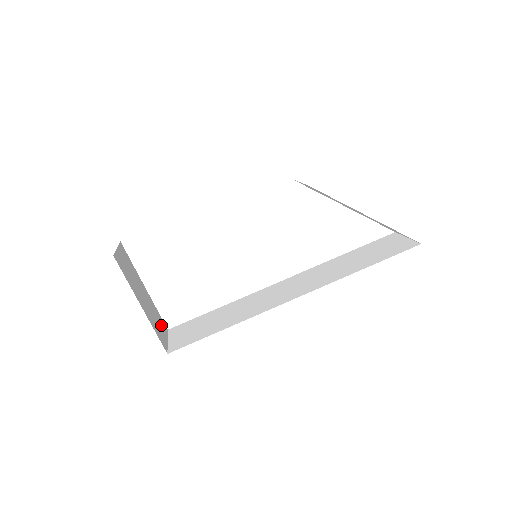
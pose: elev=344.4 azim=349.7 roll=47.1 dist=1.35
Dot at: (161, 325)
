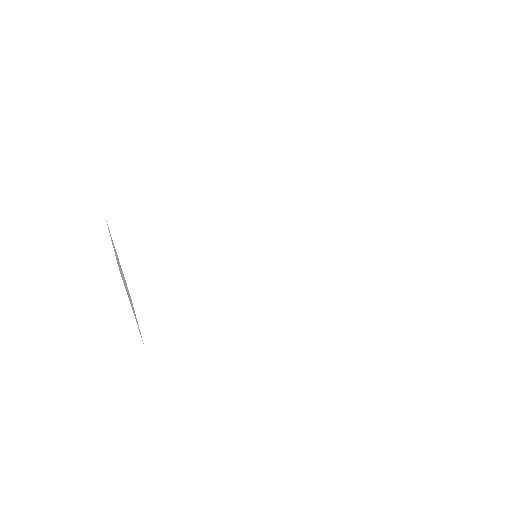
Dot at: (132, 304)
